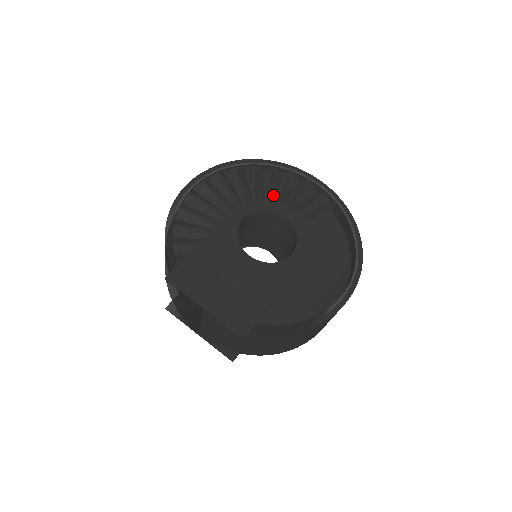
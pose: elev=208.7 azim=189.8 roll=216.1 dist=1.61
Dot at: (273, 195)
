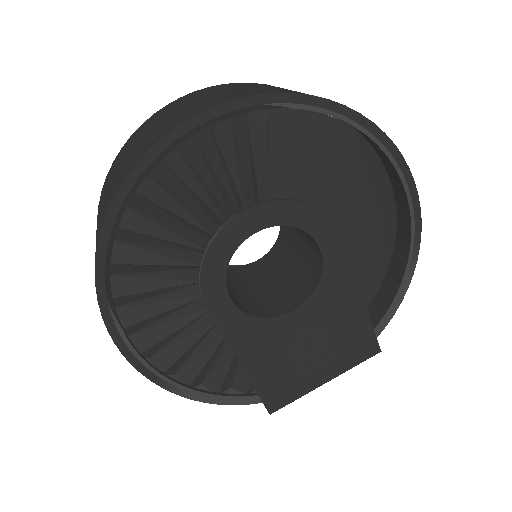
Dot at: (193, 218)
